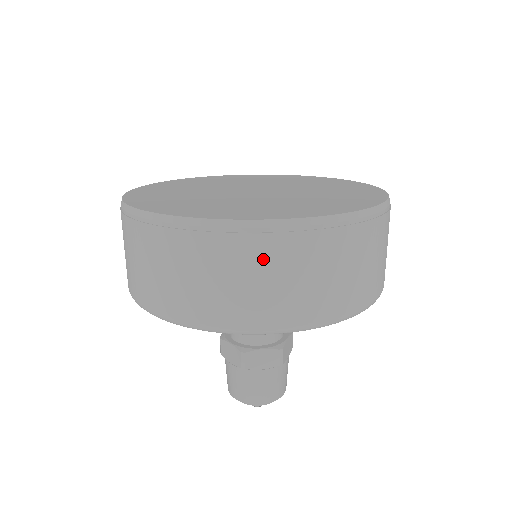
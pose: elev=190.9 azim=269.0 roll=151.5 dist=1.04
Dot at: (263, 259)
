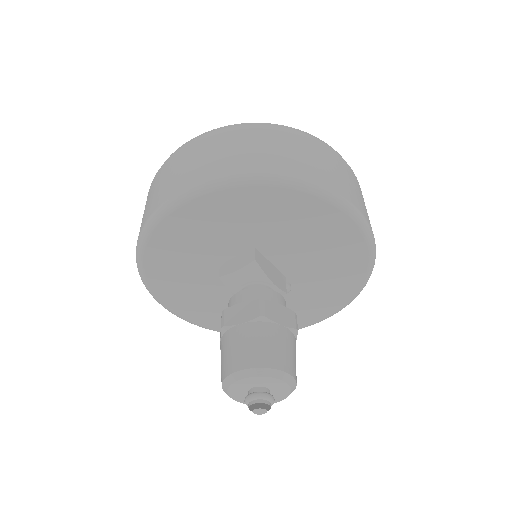
Dot at: (188, 154)
